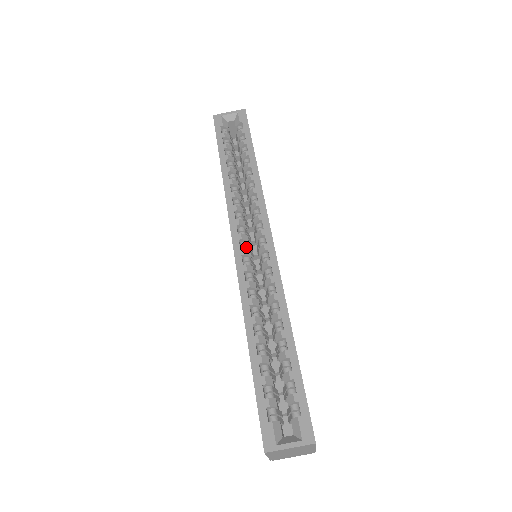
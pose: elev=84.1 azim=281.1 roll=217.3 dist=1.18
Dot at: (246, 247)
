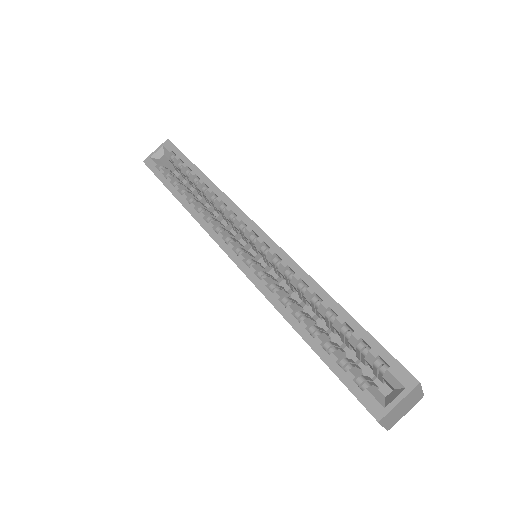
Dot at: (242, 252)
